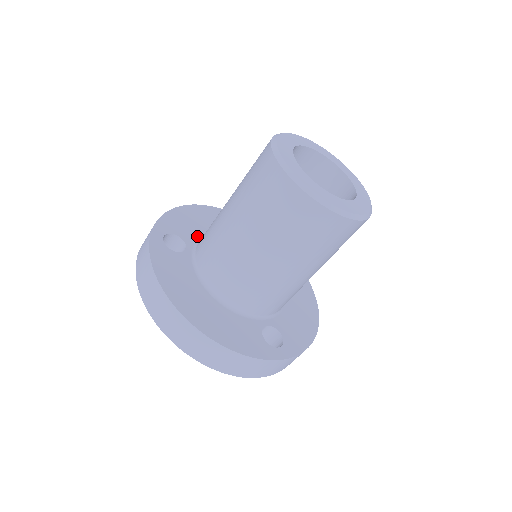
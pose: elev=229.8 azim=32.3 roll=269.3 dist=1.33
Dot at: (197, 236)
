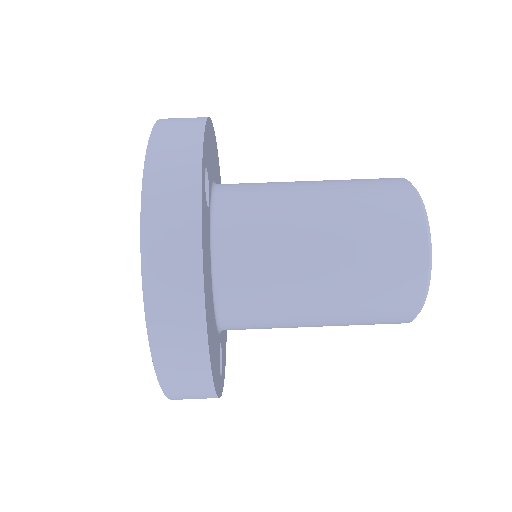
Dot at: occluded
